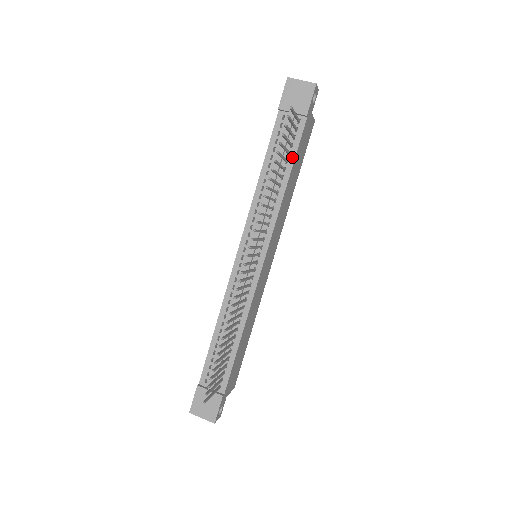
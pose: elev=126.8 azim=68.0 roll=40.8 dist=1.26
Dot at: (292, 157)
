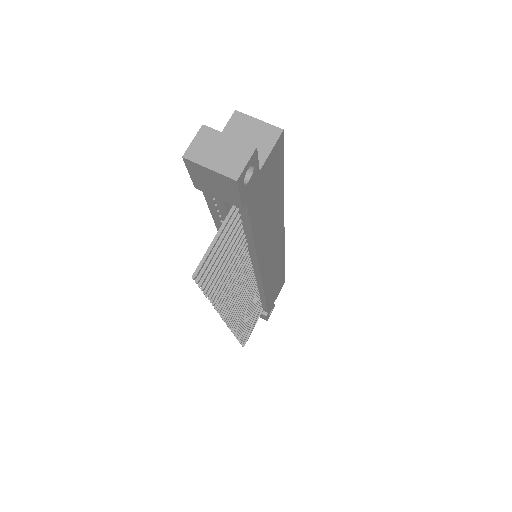
Dot at: (248, 230)
